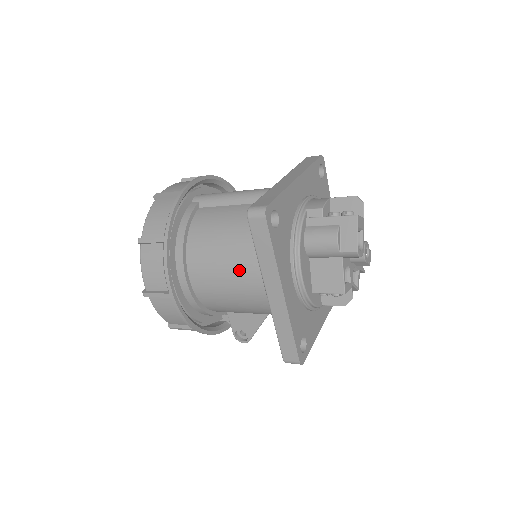
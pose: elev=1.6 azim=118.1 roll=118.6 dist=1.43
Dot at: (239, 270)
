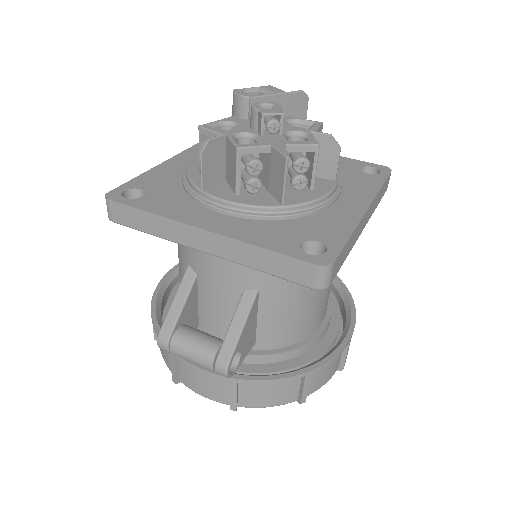
Dot at: occluded
